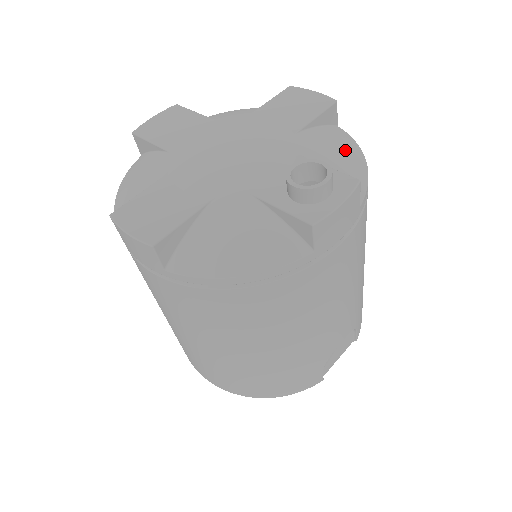
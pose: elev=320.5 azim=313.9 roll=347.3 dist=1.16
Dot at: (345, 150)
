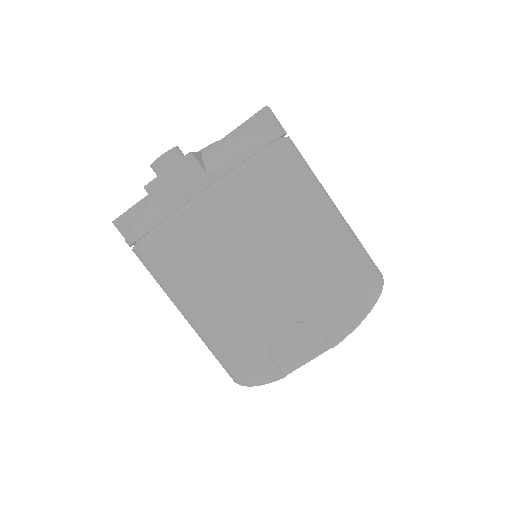
Dot at: (241, 140)
